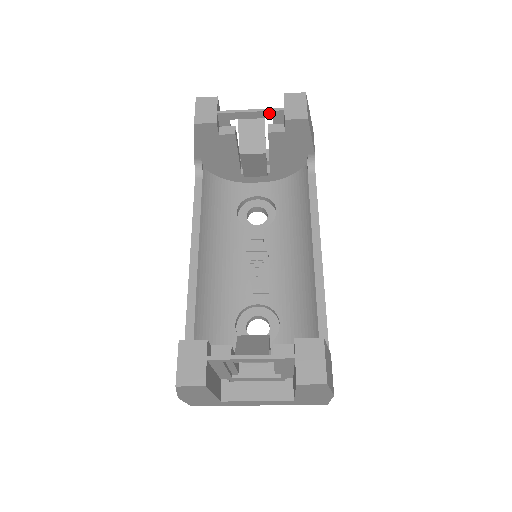
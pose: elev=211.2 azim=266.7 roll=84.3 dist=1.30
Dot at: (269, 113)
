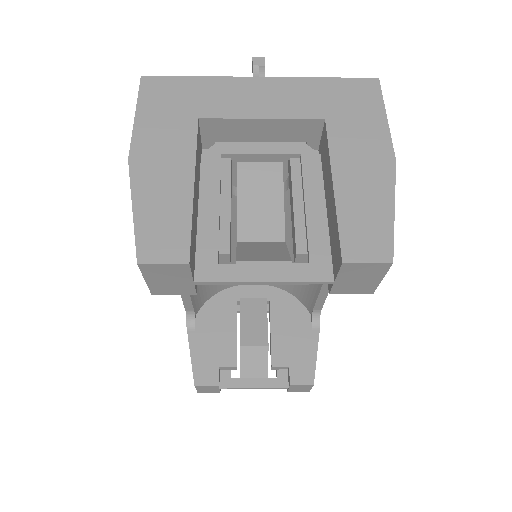
Dot at: (301, 278)
